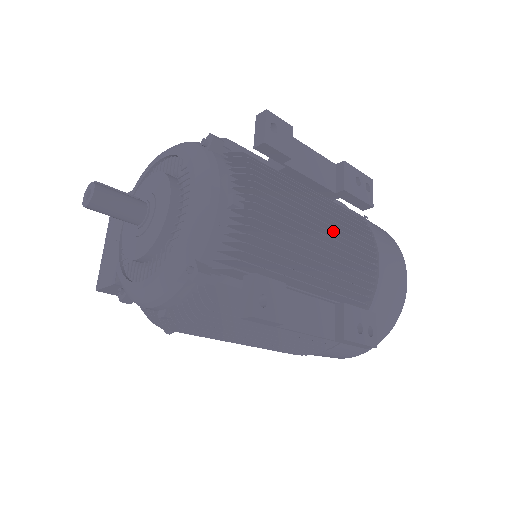
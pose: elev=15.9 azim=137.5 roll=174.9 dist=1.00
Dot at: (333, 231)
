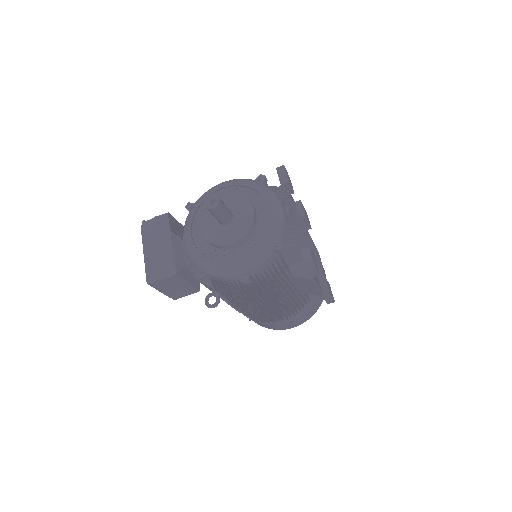
Dot at: occluded
